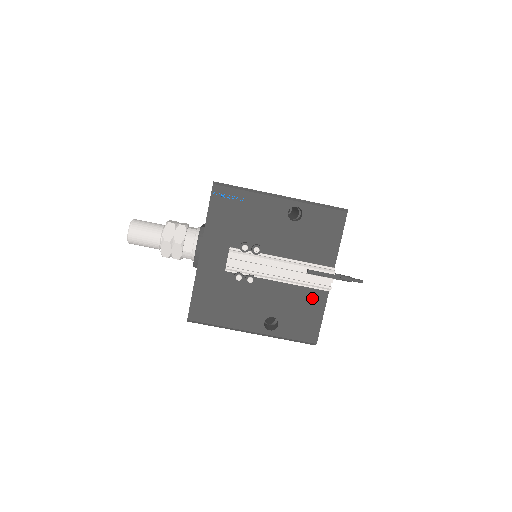
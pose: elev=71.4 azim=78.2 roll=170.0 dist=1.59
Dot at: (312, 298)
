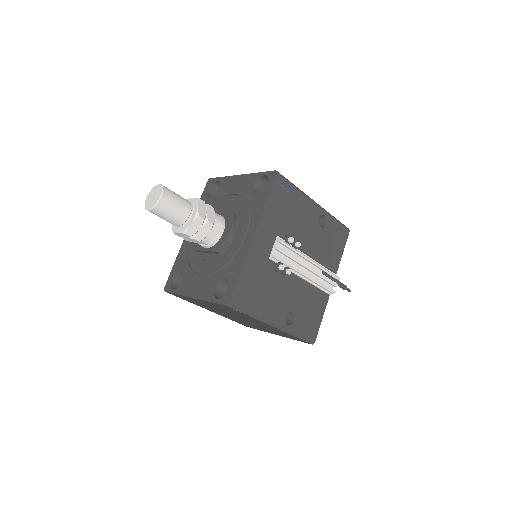
Dot at: (319, 299)
